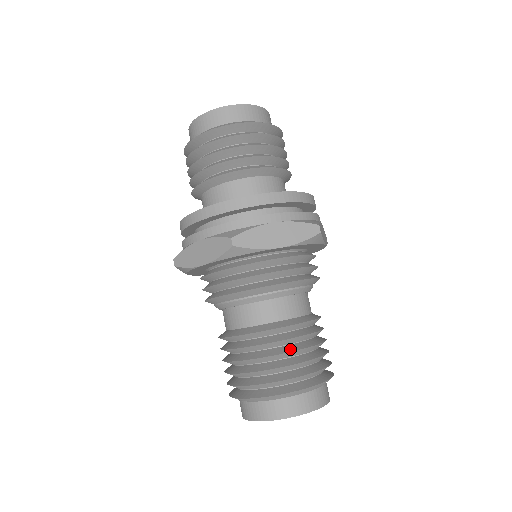
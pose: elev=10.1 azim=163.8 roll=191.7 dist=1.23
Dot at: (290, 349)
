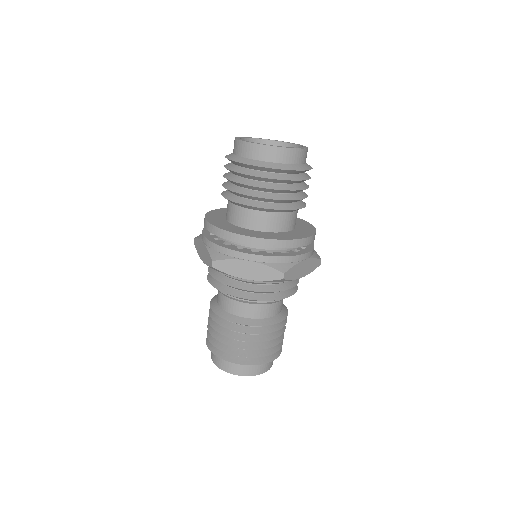
Dot at: (239, 338)
